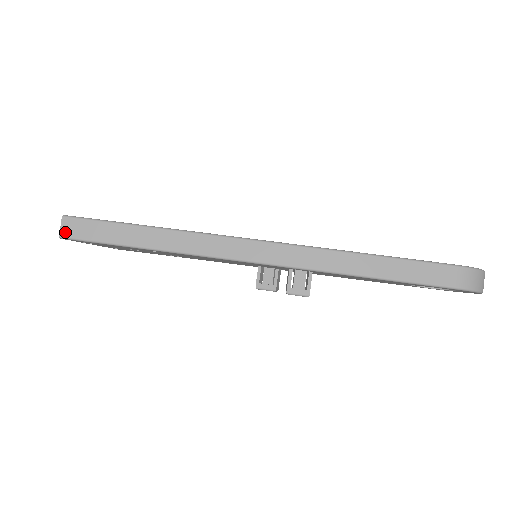
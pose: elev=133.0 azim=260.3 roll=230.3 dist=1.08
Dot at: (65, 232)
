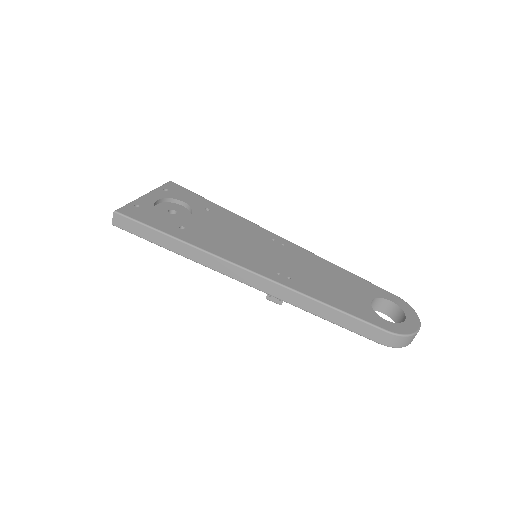
Dot at: (116, 223)
